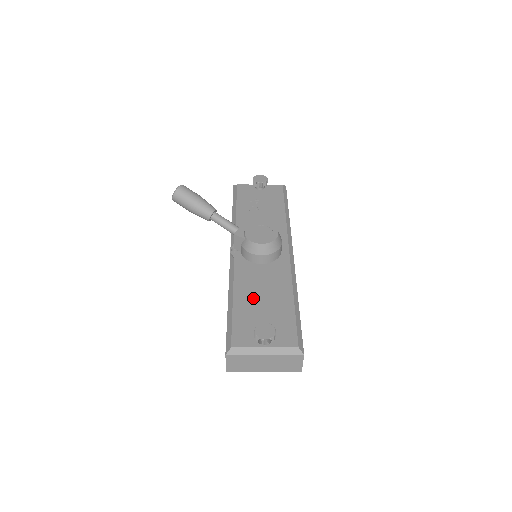
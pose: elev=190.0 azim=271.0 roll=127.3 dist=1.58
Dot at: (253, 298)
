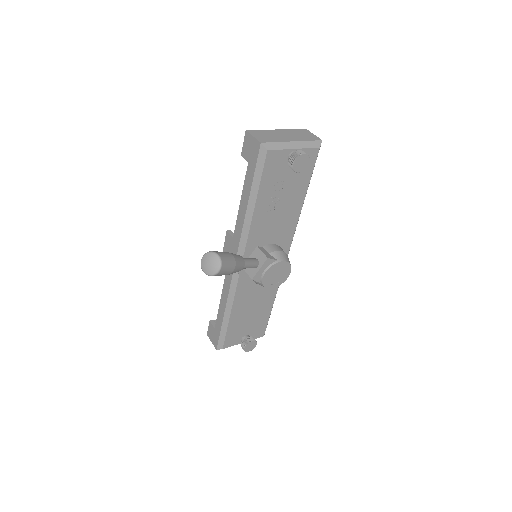
Dot at: (245, 311)
